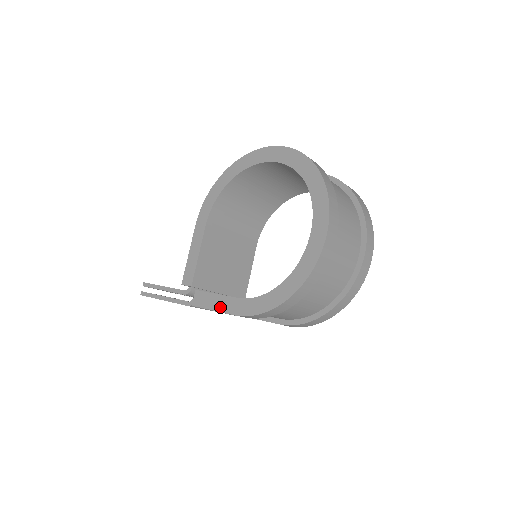
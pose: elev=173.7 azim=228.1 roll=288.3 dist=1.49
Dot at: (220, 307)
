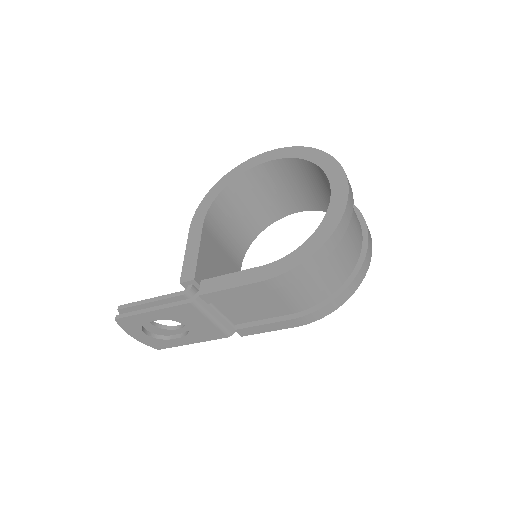
Dot at: (239, 282)
